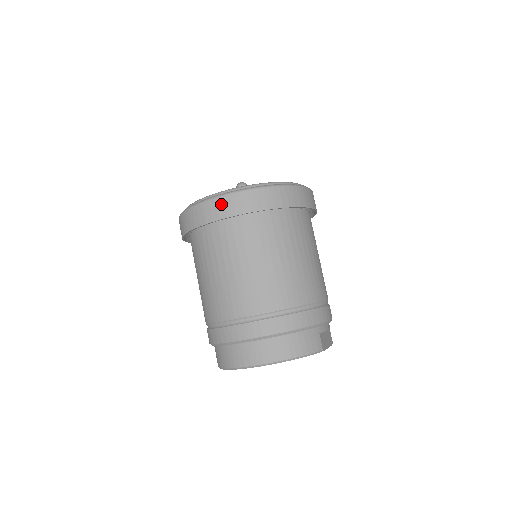
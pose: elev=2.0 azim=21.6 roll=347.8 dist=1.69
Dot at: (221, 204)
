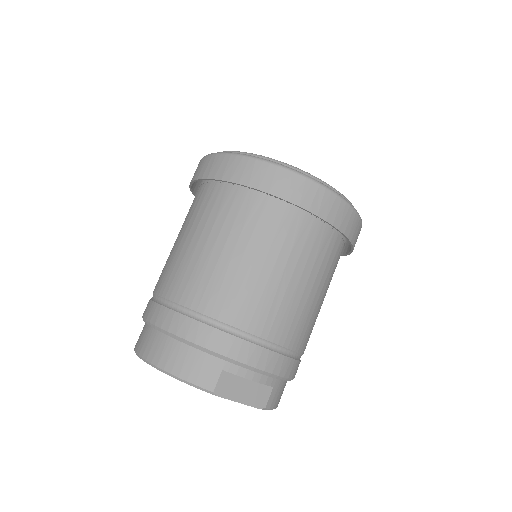
Dot at: (206, 163)
